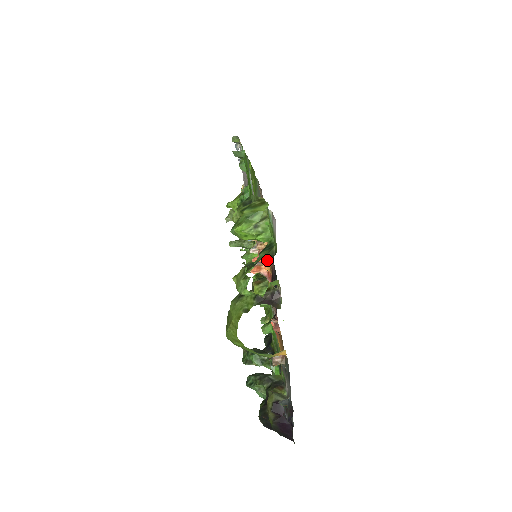
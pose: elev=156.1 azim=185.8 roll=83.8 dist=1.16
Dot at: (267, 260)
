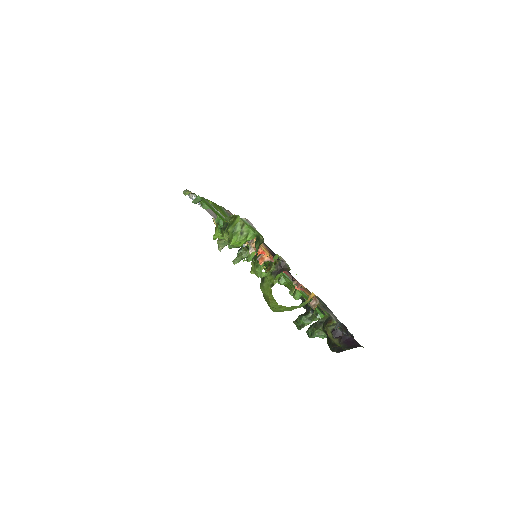
Dot at: (263, 250)
